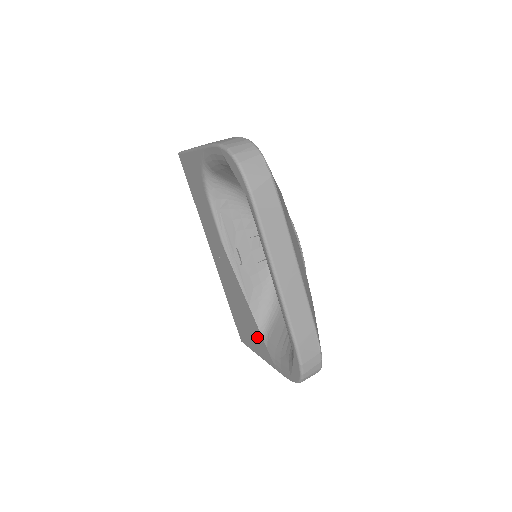
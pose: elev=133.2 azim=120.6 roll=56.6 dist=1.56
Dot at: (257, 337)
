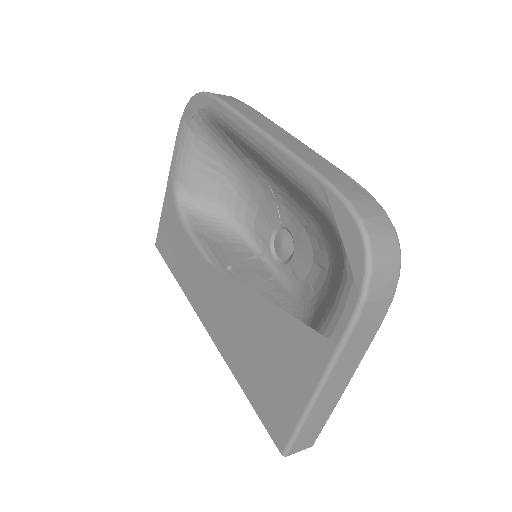
Dot at: (289, 342)
